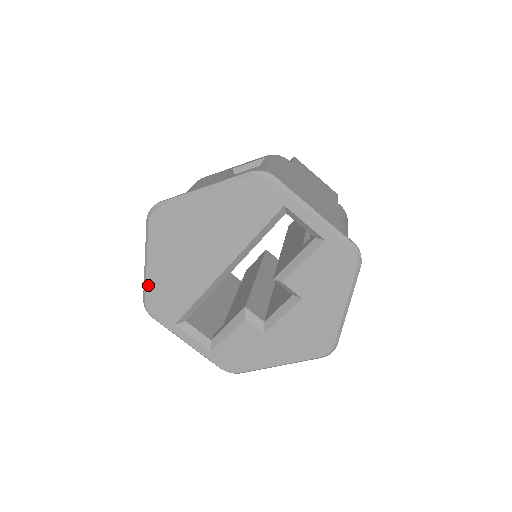
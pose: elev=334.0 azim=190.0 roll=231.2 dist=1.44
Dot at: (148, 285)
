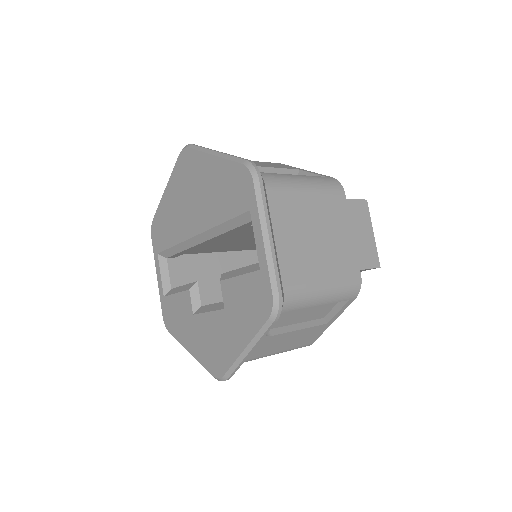
Dot at: (159, 207)
